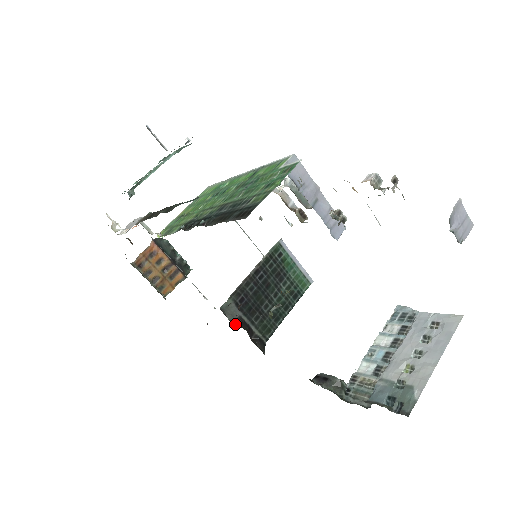
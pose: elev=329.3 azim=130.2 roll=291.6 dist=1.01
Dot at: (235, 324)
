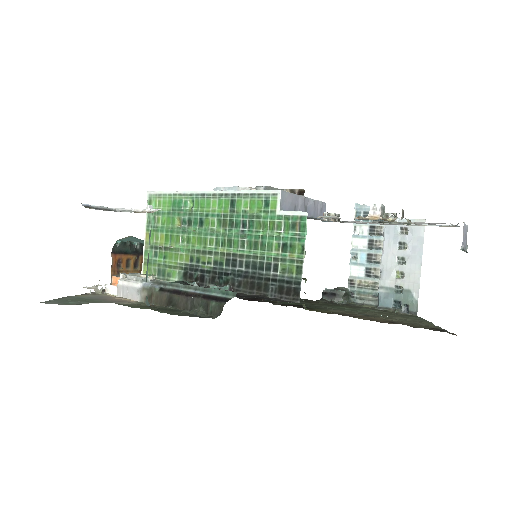
Dot at: occluded
